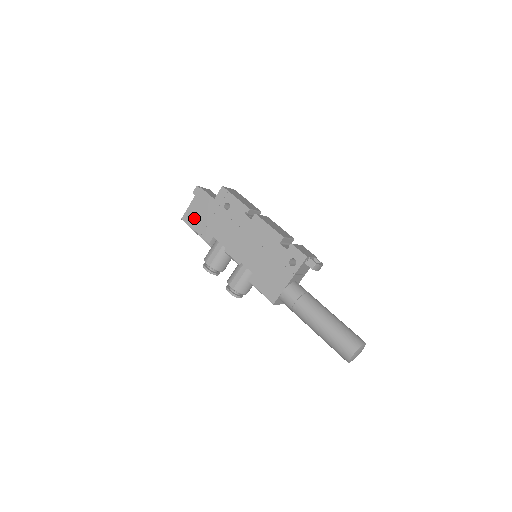
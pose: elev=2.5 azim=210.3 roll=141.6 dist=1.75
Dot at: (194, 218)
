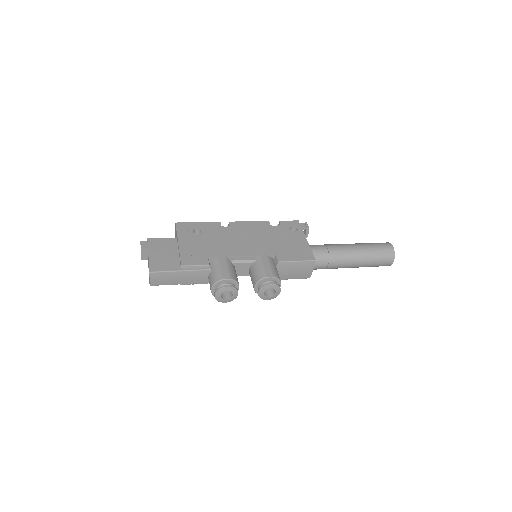
Dot at: (166, 262)
